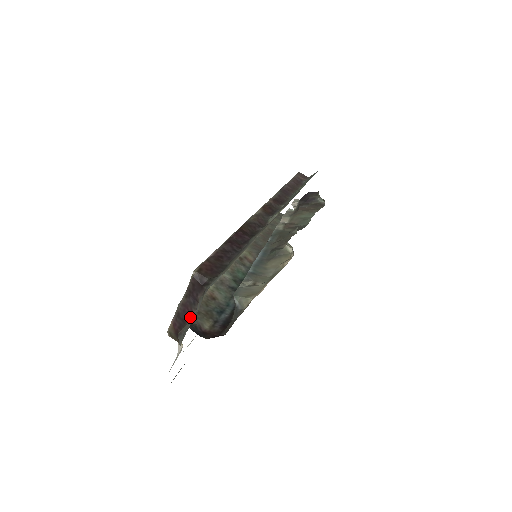
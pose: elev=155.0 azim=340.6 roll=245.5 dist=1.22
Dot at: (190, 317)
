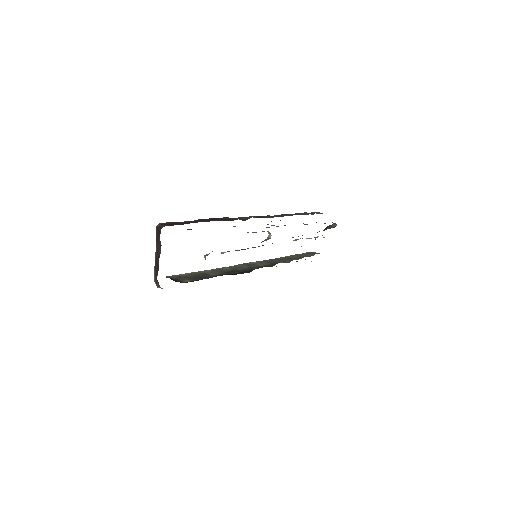
Dot at: occluded
